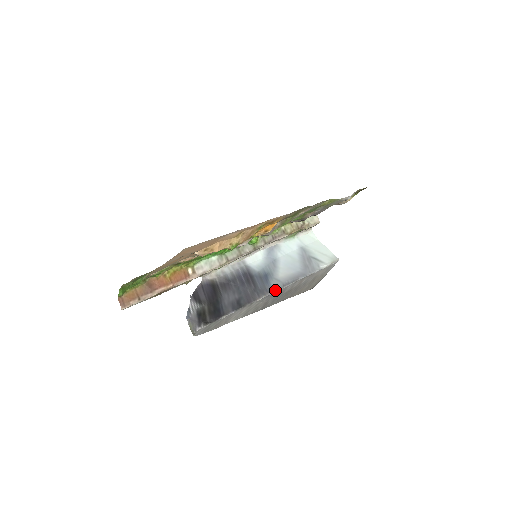
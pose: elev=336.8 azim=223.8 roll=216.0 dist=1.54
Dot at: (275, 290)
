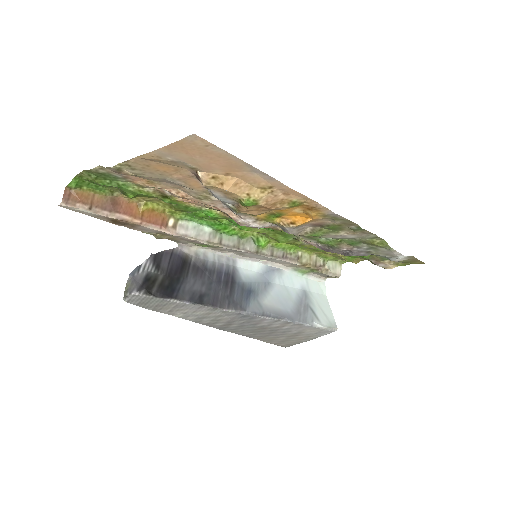
Dot at: (251, 312)
